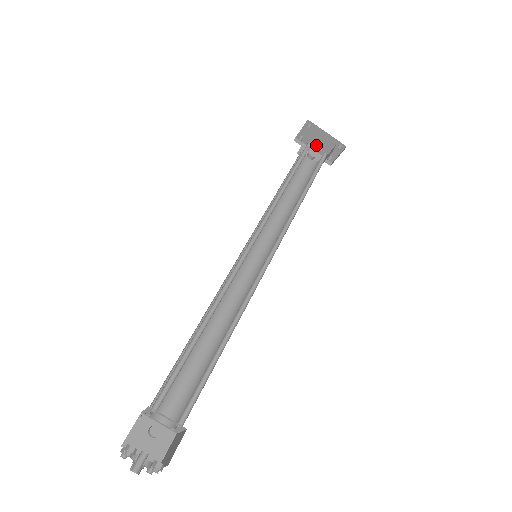
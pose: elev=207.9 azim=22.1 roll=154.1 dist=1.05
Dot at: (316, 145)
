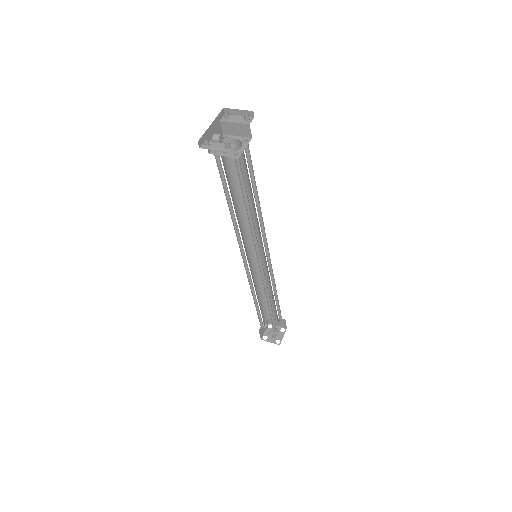
Dot at: occluded
